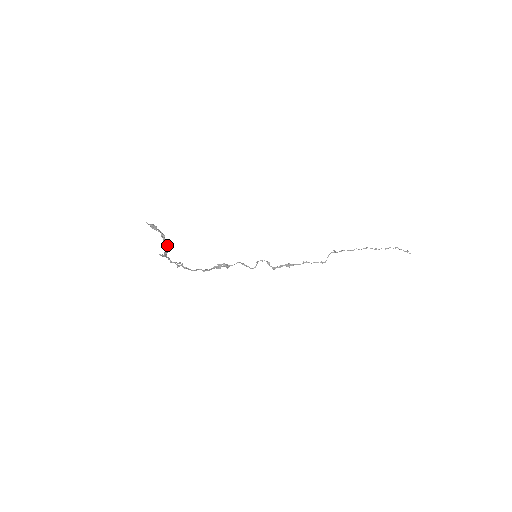
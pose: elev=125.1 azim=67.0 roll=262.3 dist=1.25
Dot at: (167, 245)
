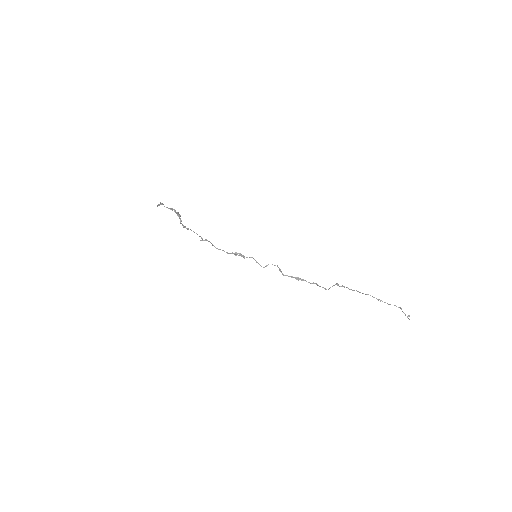
Dot at: (181, 221)
